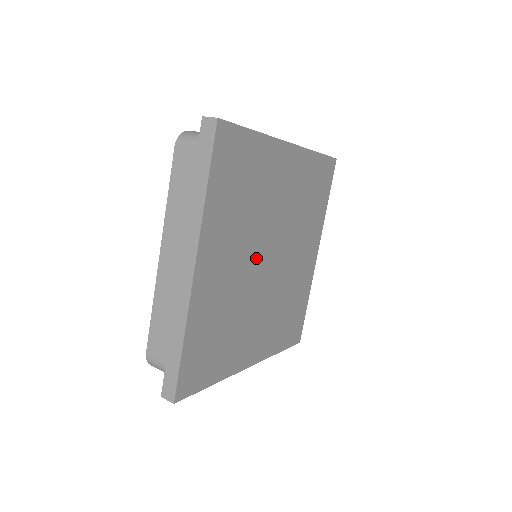
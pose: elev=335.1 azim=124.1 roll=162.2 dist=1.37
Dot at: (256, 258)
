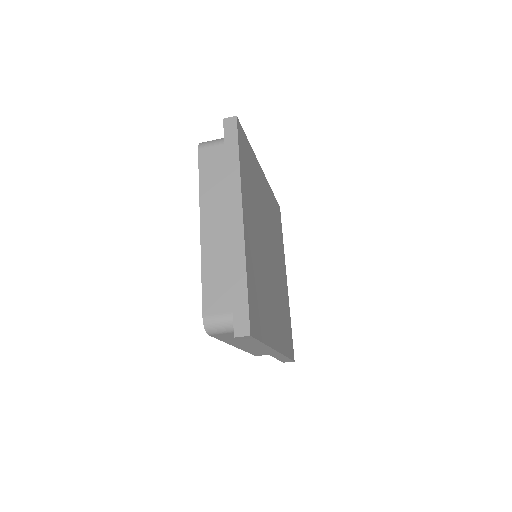
Dot at: (264, 244)
